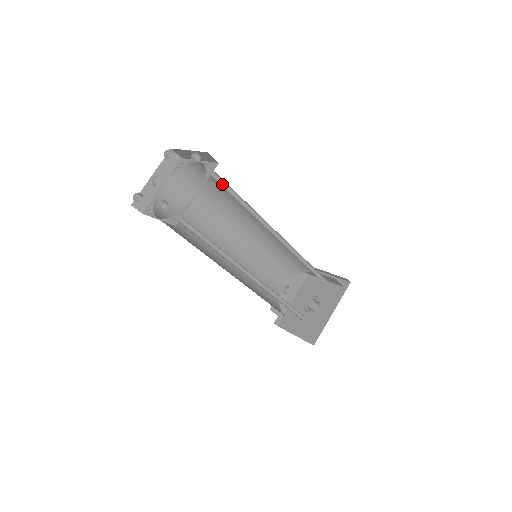
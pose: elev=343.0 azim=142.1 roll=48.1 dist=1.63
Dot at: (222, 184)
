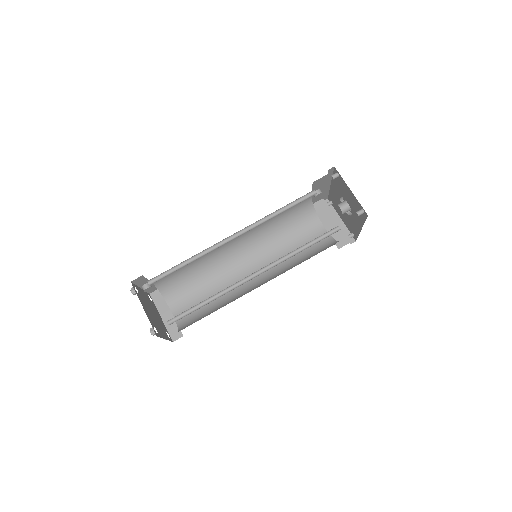
Dot at: (184, 311)
